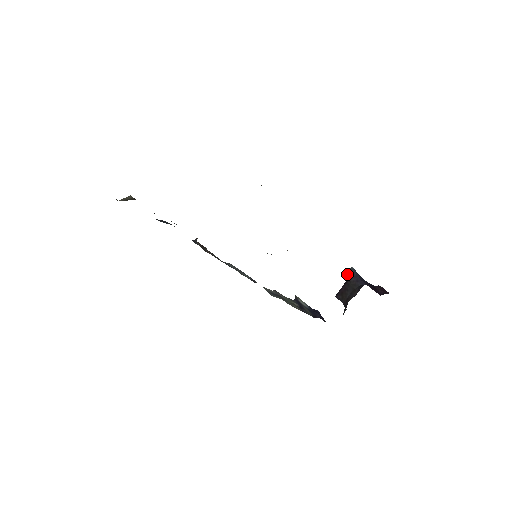
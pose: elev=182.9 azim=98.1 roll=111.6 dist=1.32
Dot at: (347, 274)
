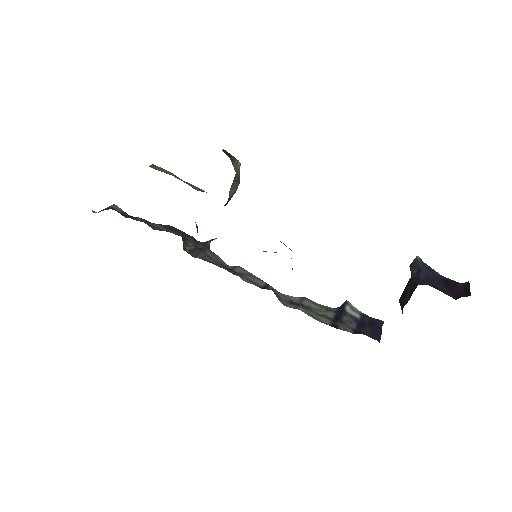
Dot at: occluded
